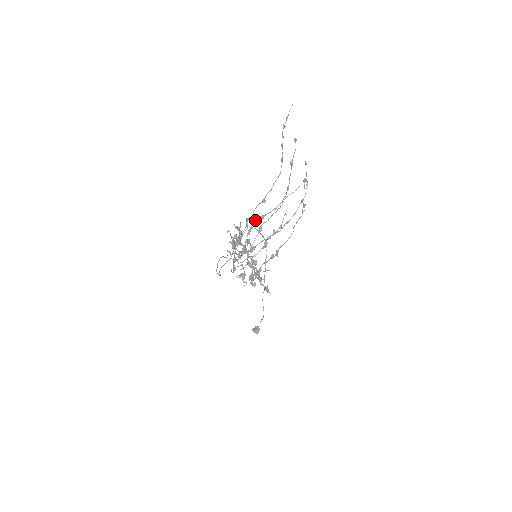
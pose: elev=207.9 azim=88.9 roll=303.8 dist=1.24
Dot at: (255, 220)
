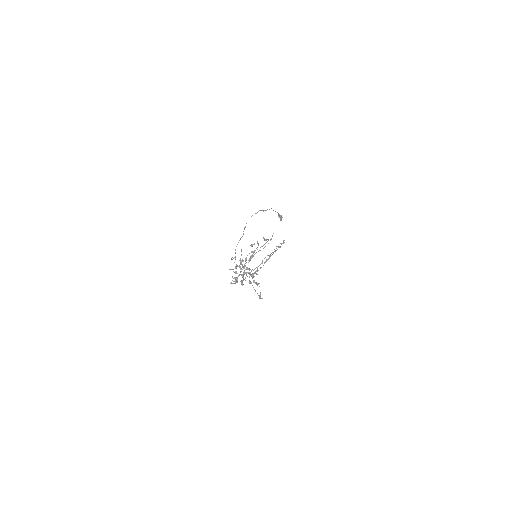
Dot at: (249, 253)
